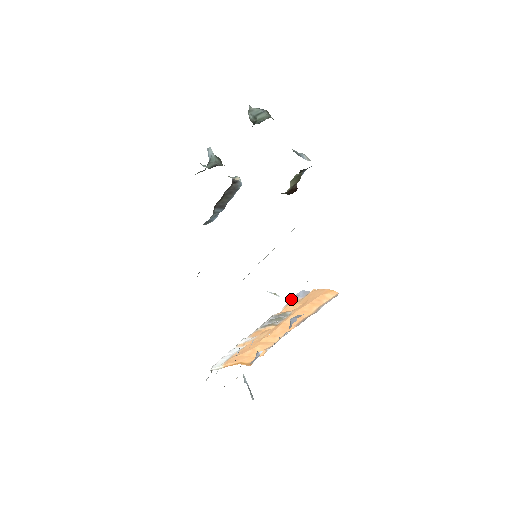
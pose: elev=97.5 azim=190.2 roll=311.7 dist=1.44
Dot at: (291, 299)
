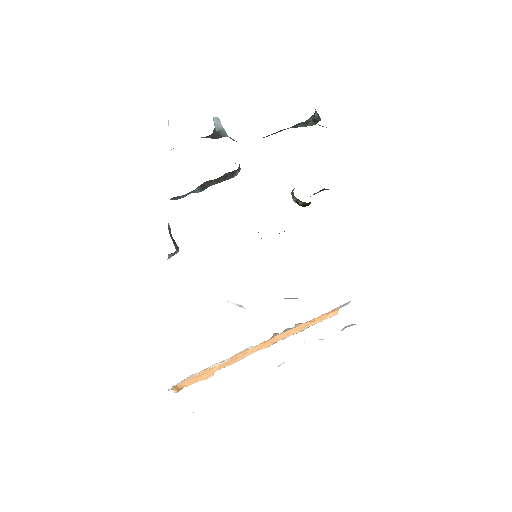
Dot at: (338, 307)
